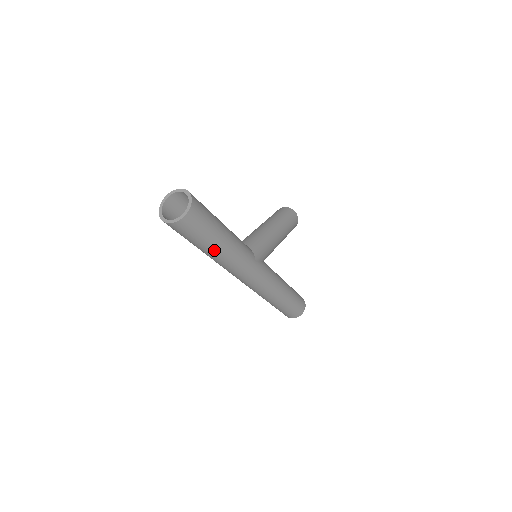
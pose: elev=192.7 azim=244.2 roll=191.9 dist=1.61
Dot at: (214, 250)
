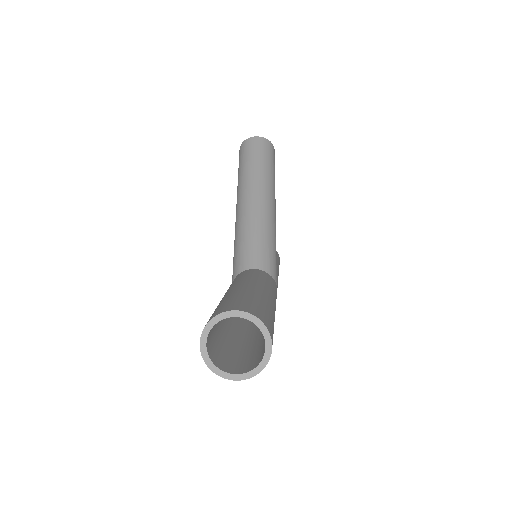
Dot at: occluded
